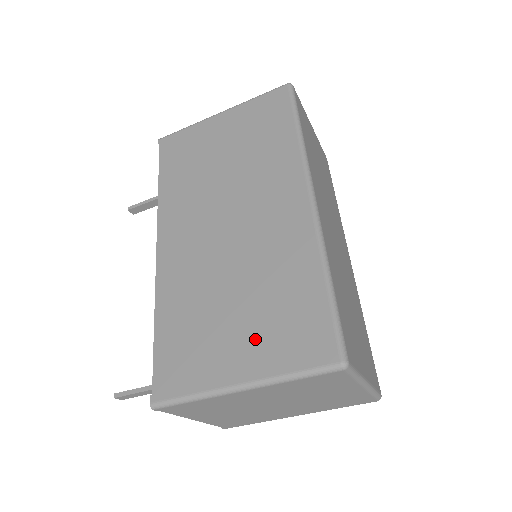
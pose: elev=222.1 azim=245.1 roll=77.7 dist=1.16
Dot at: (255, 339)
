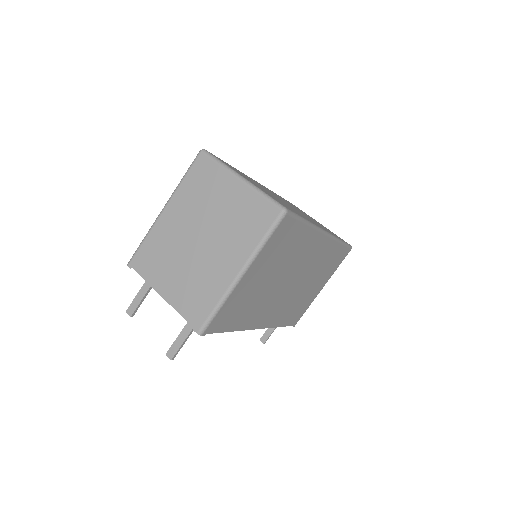
Dot at: occluded
